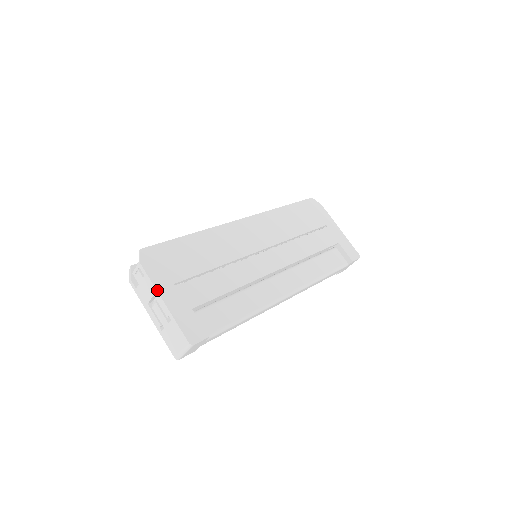
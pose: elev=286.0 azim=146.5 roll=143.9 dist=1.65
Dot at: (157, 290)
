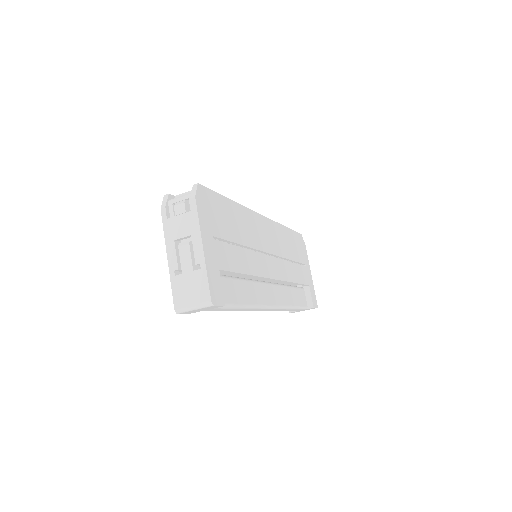
Dot at: (201, 232)
